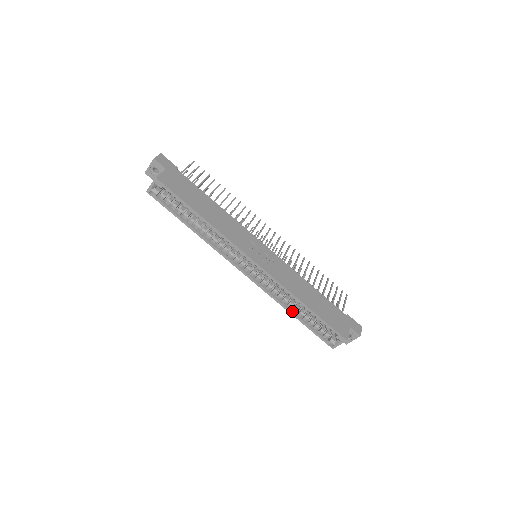
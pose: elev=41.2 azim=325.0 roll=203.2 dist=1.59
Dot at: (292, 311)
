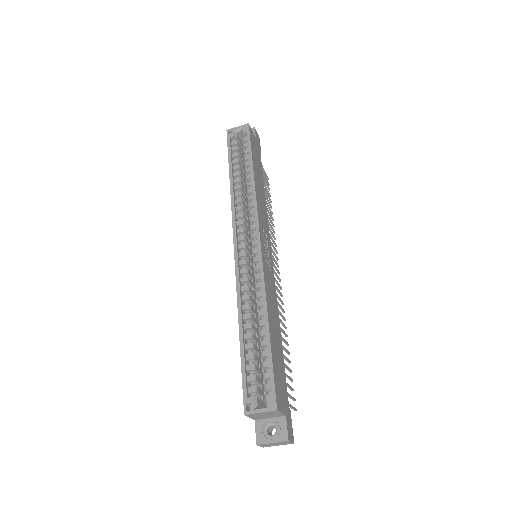
Dot at: (243, 324)
